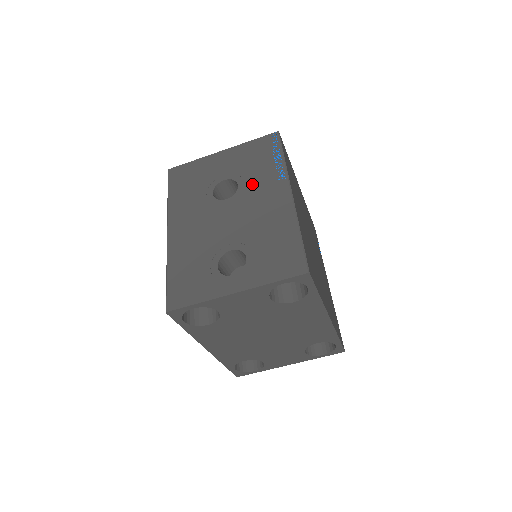
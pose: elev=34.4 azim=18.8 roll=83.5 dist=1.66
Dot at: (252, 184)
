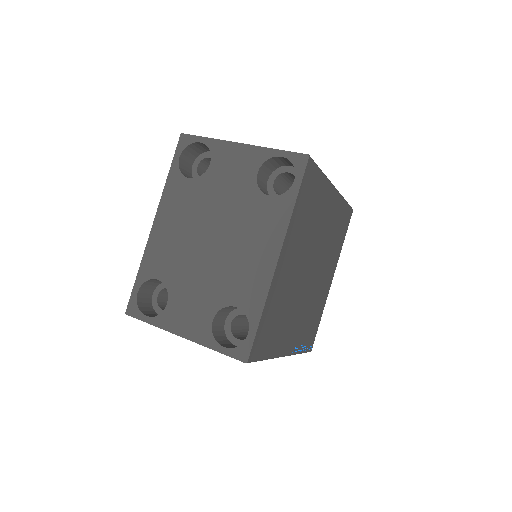
Dot at: occluded
